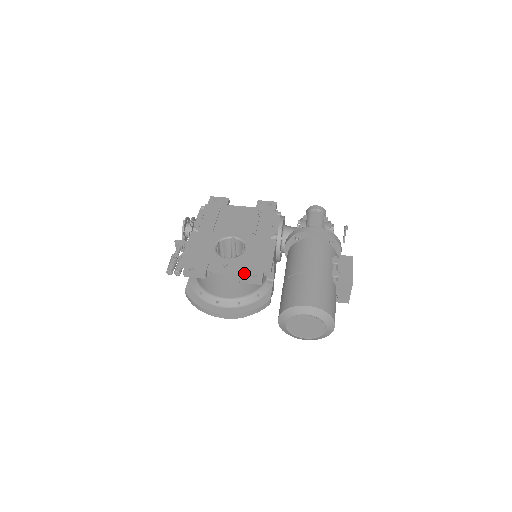
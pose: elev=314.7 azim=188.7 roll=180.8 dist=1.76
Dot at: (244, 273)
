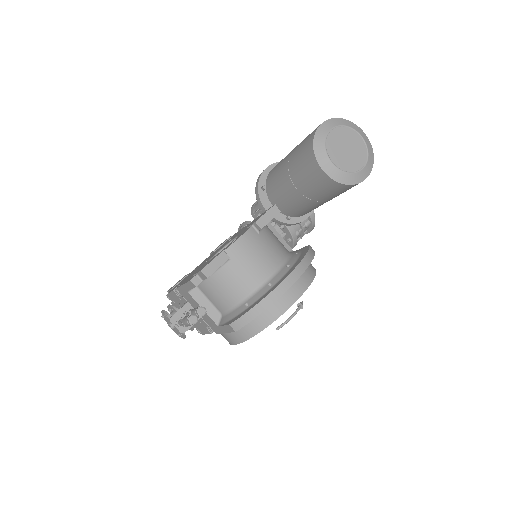
Dot at: (255, 221)
